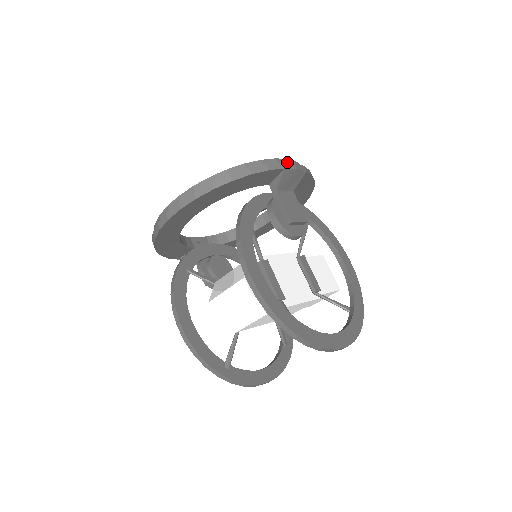
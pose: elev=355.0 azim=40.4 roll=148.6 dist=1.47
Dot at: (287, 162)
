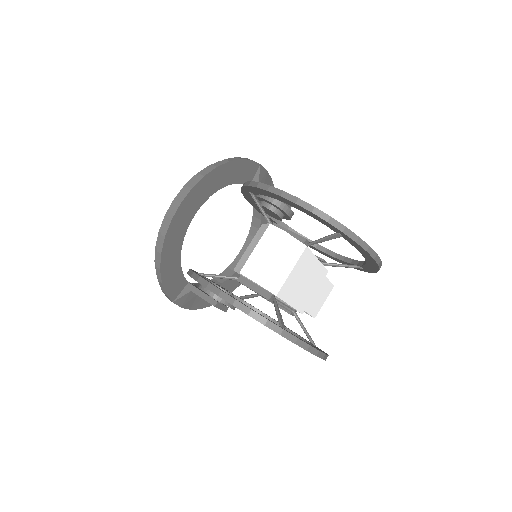
Dot at: occluded
